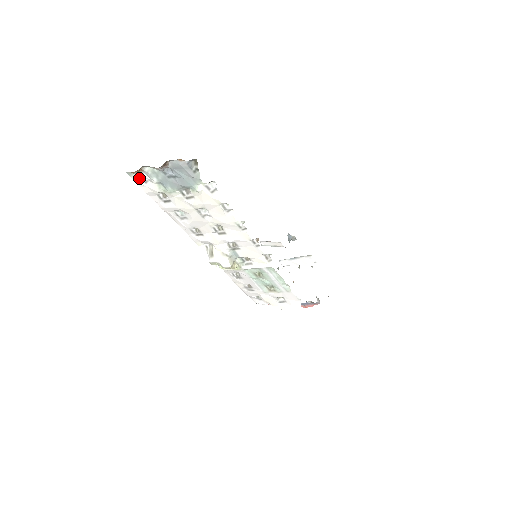
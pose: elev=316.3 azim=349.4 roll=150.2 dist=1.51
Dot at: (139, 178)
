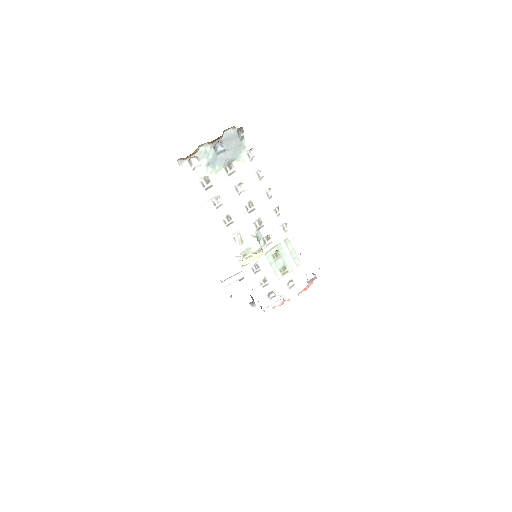
Dot at: (188, 166)
